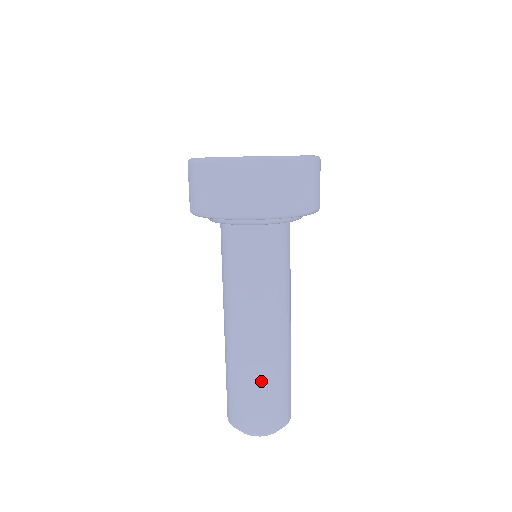
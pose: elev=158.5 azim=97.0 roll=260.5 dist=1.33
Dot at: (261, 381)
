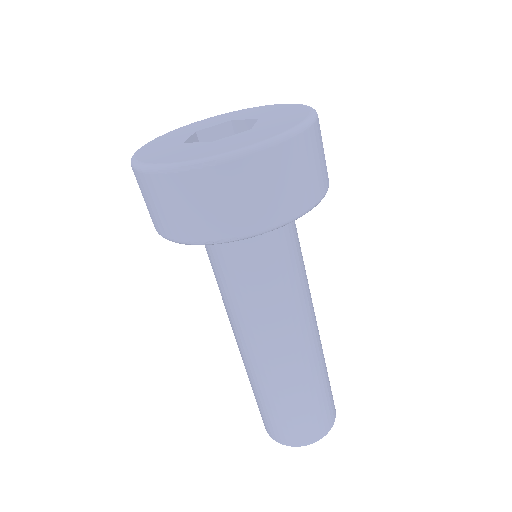
Dot at: (318, 385)
